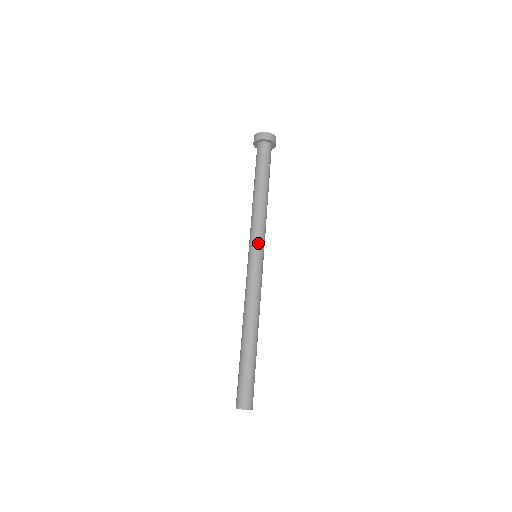
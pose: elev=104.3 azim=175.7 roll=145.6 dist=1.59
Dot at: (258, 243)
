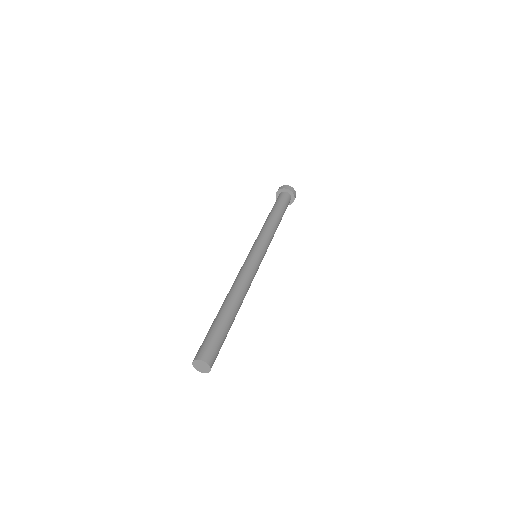
Dot at: (256, 244)
